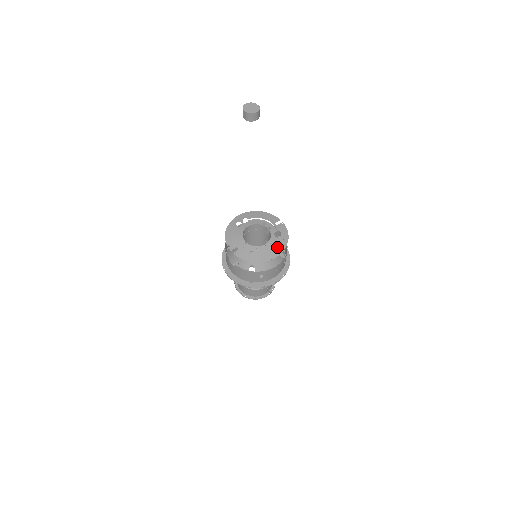
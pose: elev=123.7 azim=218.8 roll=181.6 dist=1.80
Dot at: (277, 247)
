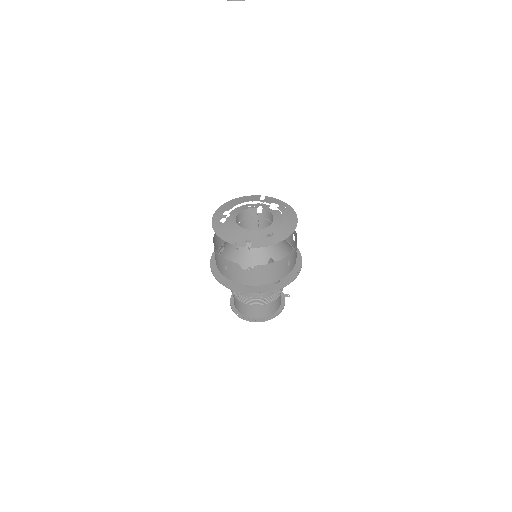
Dot at: (288, 216)
